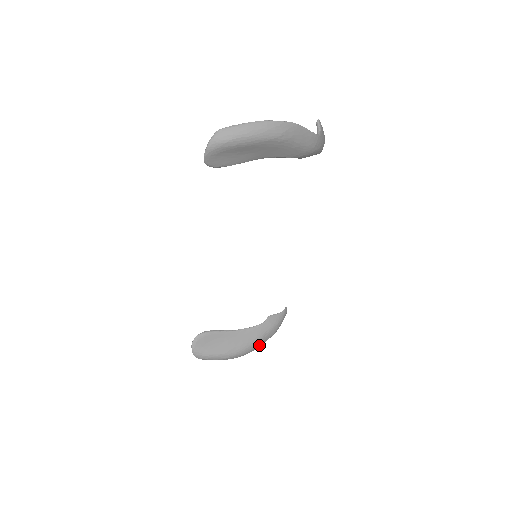
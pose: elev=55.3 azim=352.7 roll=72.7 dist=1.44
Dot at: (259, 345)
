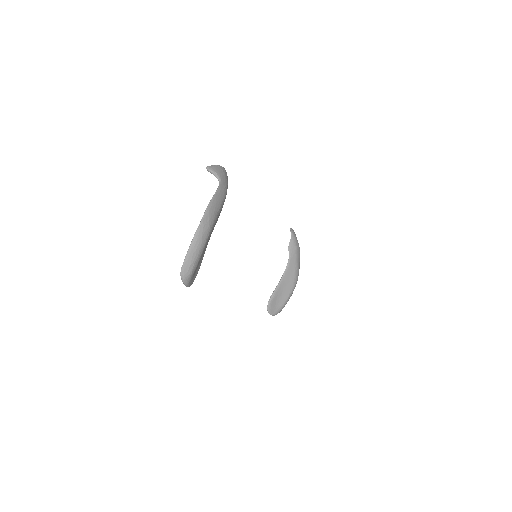
Dot at: (299, 266)
